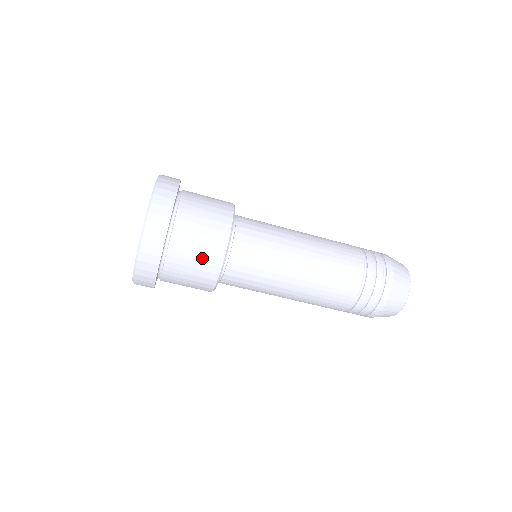
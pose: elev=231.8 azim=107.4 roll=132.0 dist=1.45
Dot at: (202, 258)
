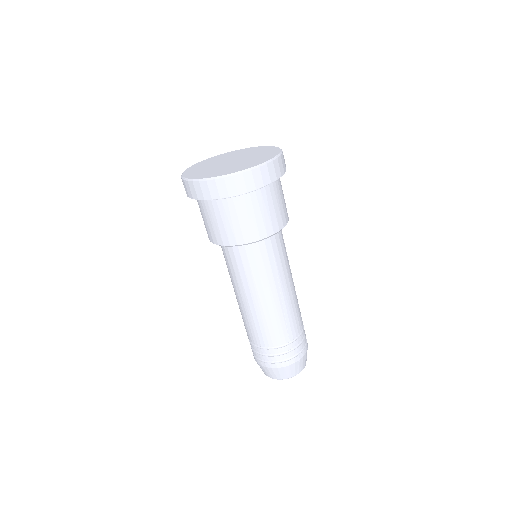
Dot at: (229, 228)
